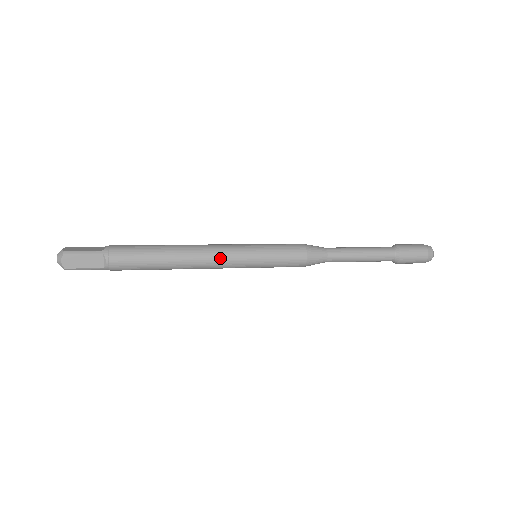
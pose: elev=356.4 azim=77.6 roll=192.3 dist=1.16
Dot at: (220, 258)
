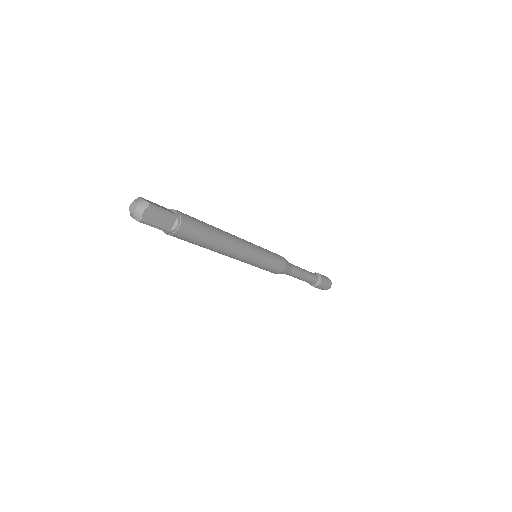
Dot at: (245, 251)
